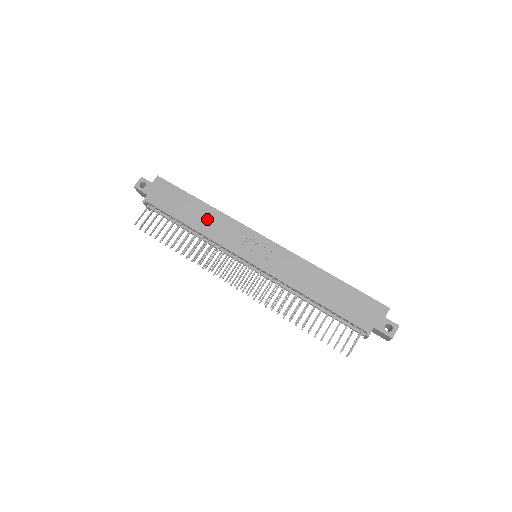
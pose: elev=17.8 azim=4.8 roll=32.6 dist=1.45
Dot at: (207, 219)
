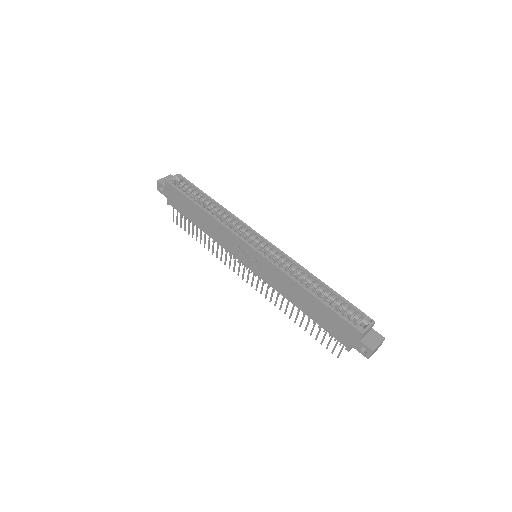
Dot at: (209, 225)
